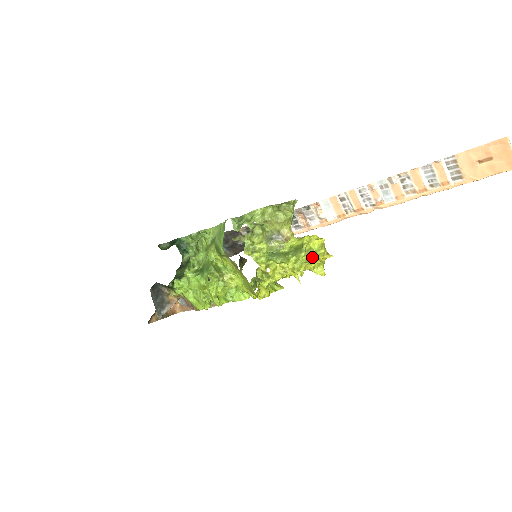
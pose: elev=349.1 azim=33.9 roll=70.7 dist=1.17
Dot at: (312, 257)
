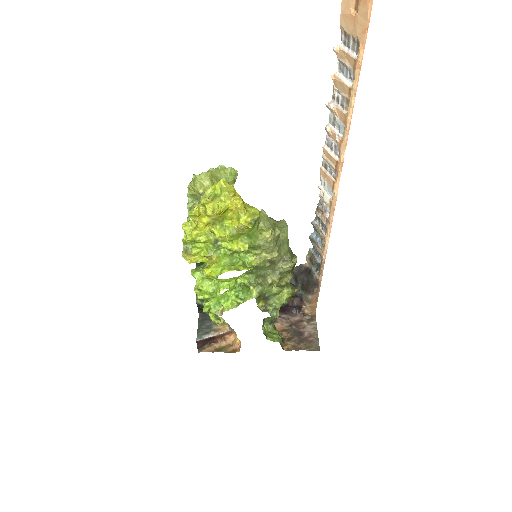
Dot at: (212, 200)
